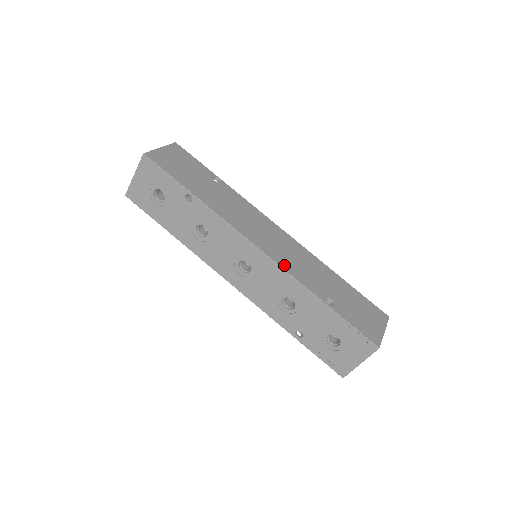
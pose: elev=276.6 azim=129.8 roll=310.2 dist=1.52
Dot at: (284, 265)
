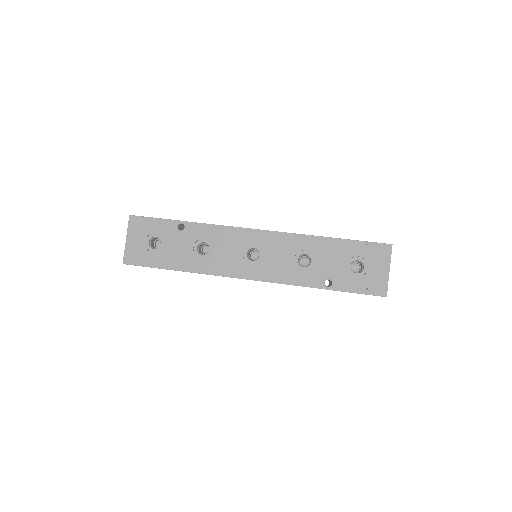
Dot at: (283, 232)
